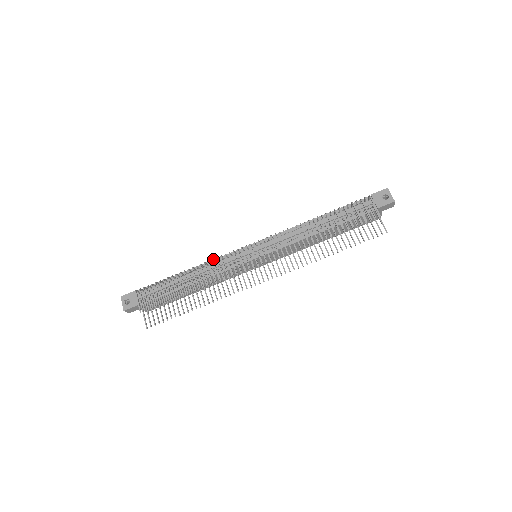
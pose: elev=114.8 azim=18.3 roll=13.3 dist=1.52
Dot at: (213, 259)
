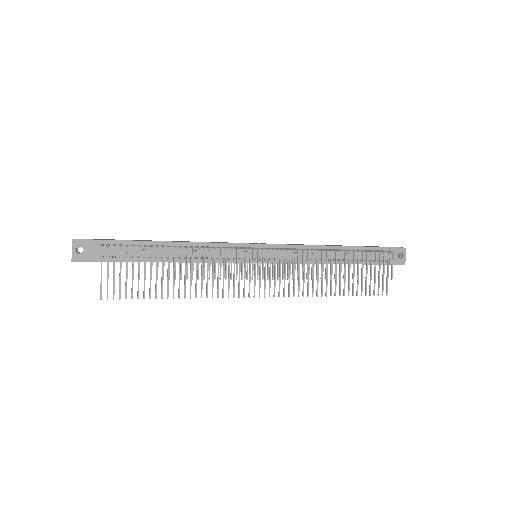
Dot at: occluded
